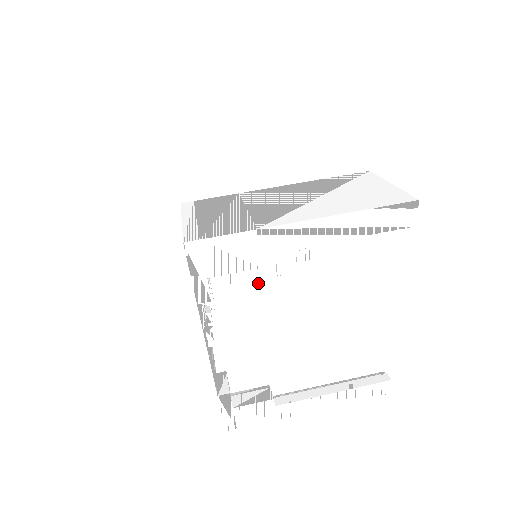
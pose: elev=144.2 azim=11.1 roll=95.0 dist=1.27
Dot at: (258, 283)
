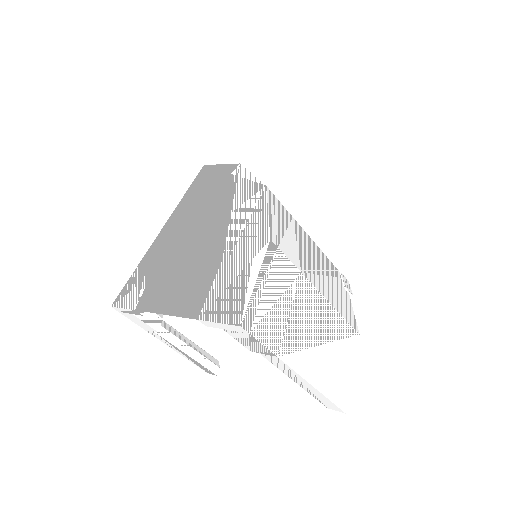
Dot at: occluded
